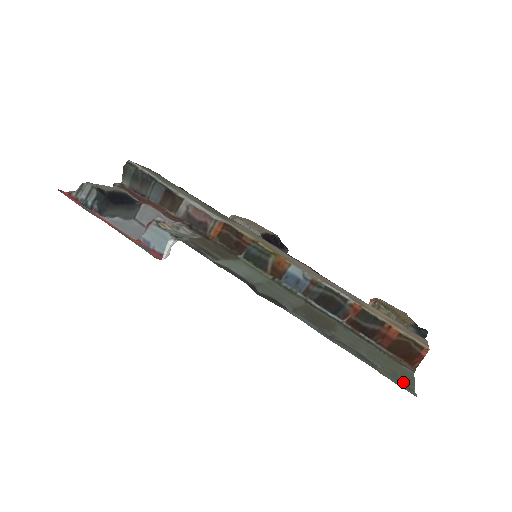
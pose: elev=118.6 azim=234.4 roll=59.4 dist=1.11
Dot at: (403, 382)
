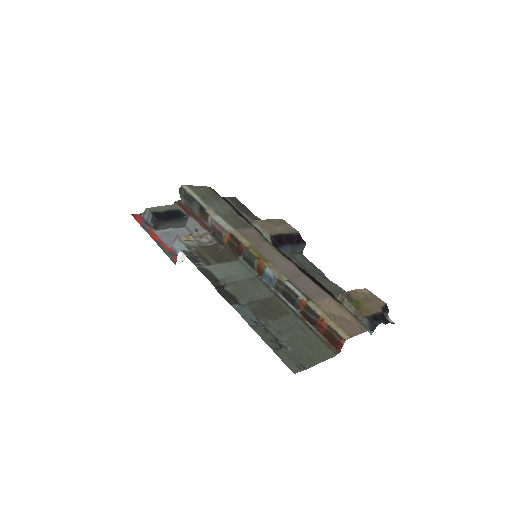
Dot at: (302, 362)
